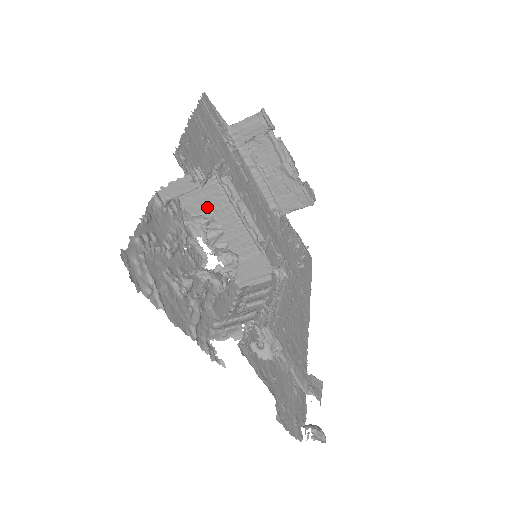
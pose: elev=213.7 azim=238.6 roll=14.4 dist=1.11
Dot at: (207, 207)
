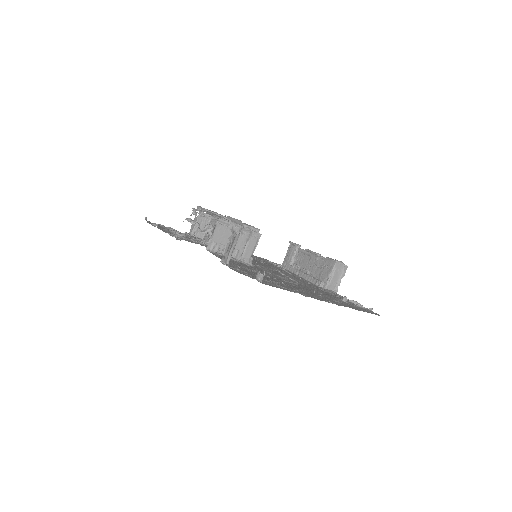
Dot at: occluded
